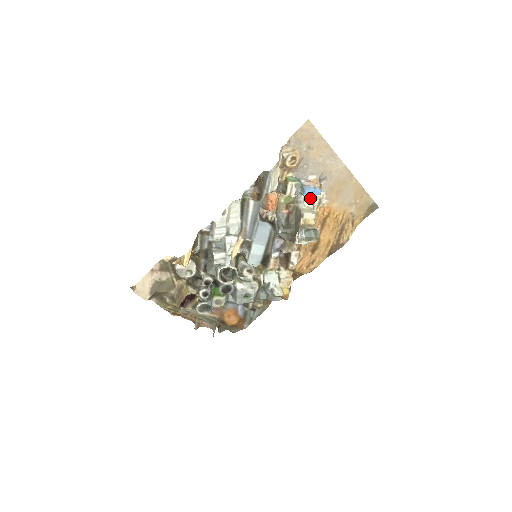
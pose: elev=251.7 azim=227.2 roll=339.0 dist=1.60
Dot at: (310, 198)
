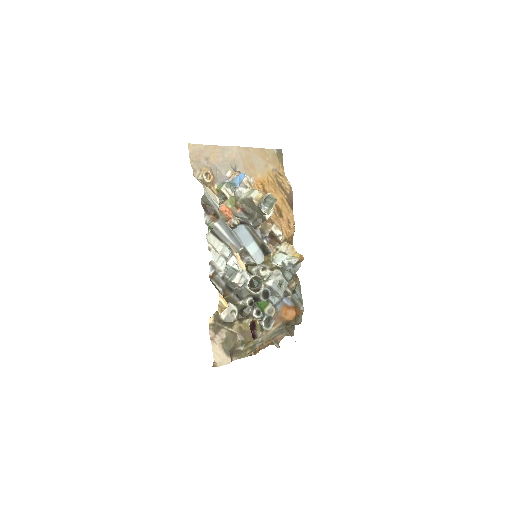
Dot at: (242, 187)
